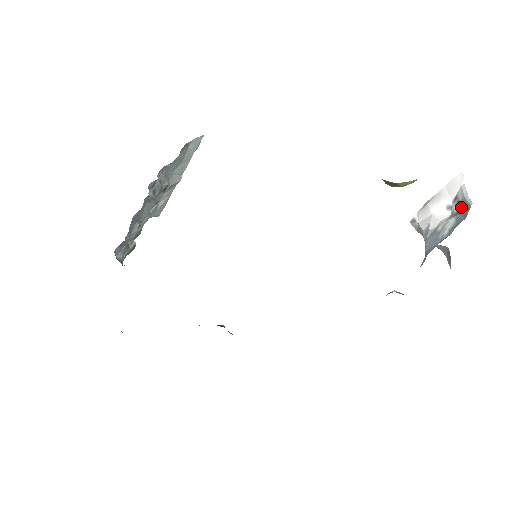
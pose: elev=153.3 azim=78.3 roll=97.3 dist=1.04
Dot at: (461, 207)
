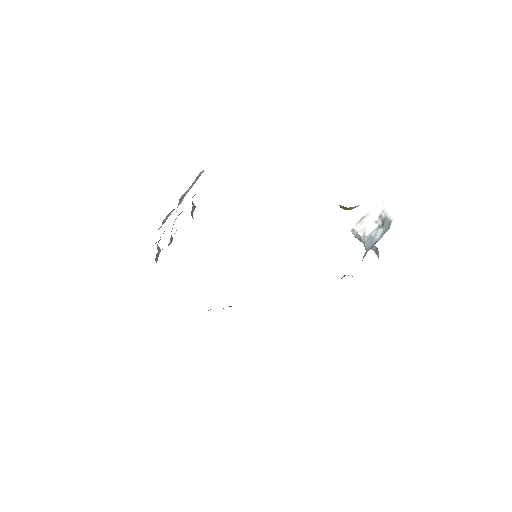
Dot at: (385, 222)
